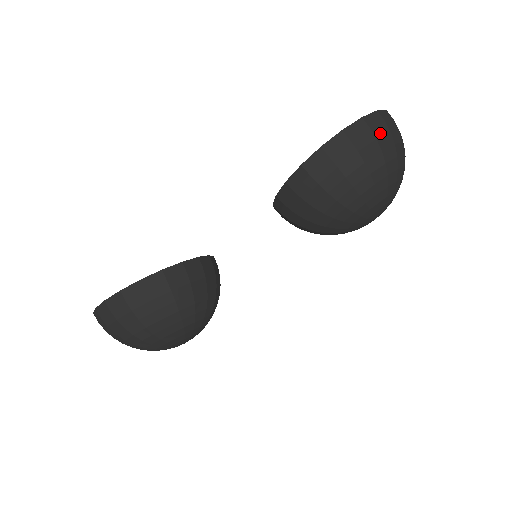
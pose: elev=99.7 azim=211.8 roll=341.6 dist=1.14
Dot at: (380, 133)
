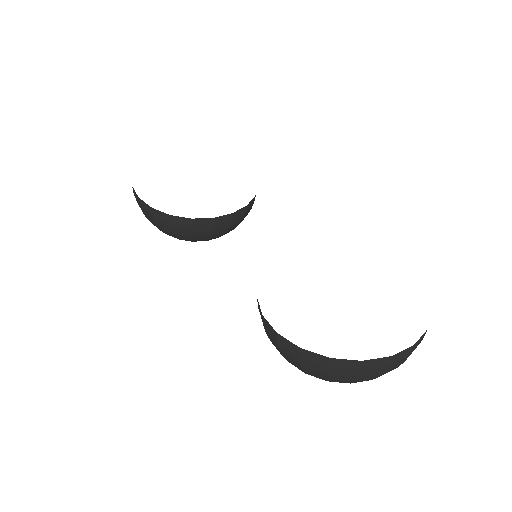
Dot at: (339, 373)
